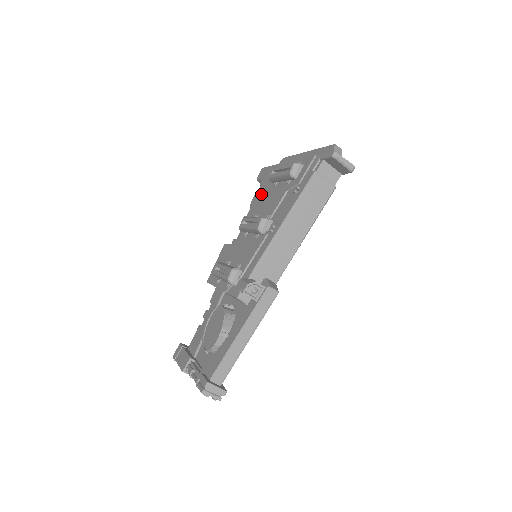
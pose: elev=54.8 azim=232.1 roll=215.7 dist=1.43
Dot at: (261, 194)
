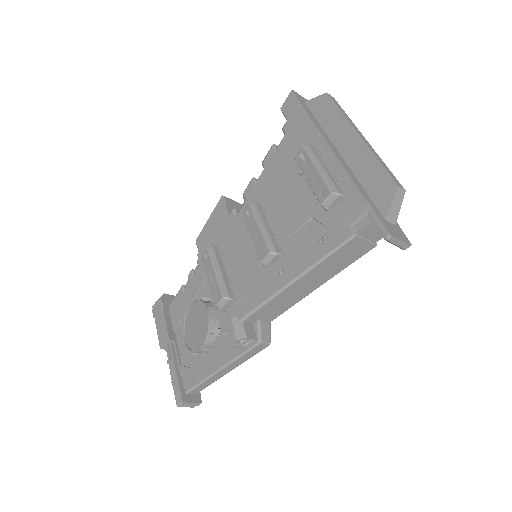
Dot at: (280, 164)
